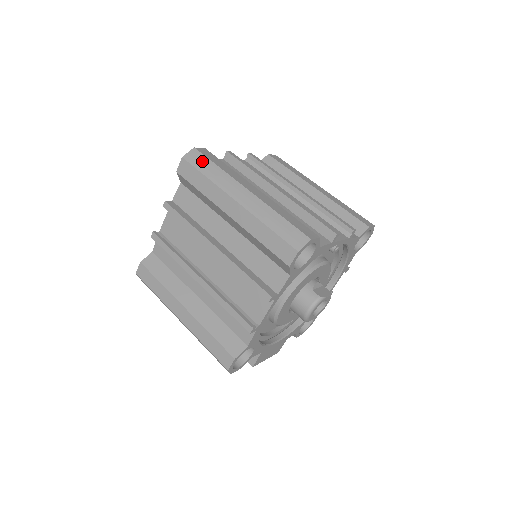
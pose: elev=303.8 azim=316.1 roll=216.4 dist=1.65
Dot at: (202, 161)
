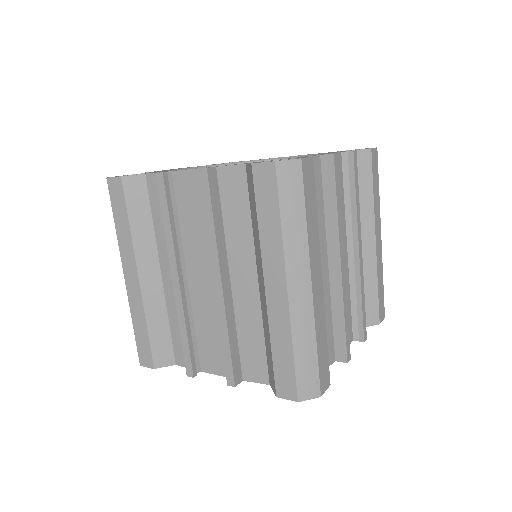
Dot at: (294, 193)
